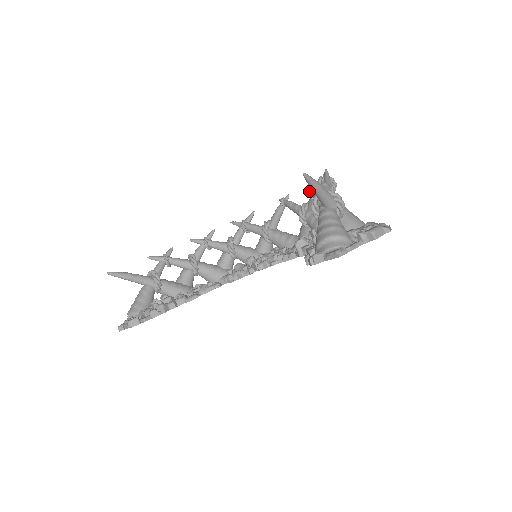
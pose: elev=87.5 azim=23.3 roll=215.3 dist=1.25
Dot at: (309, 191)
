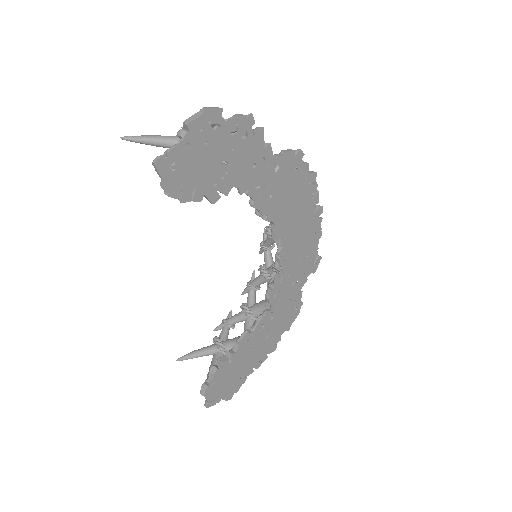
Dot at: occluded
